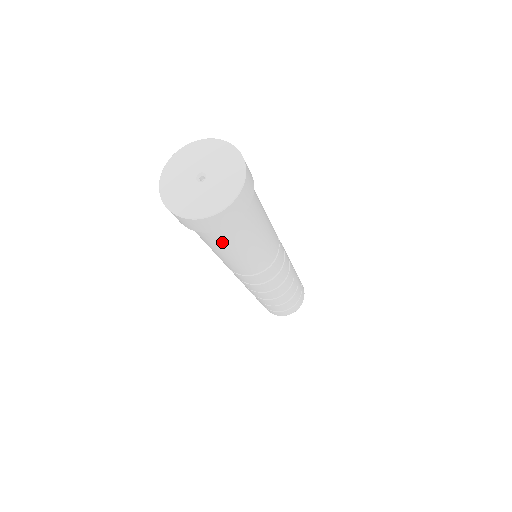
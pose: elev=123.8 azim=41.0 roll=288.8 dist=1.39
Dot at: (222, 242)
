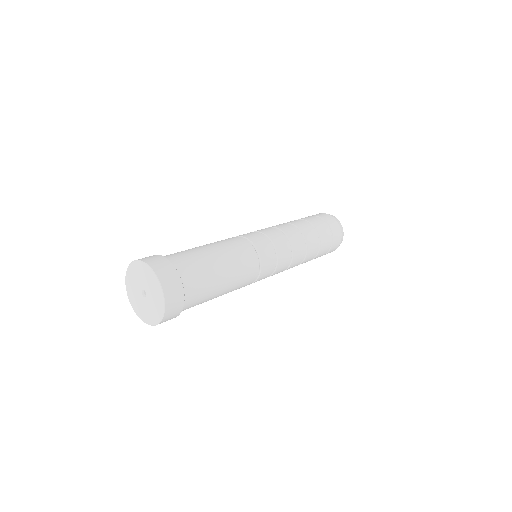
Dot at: occluded
